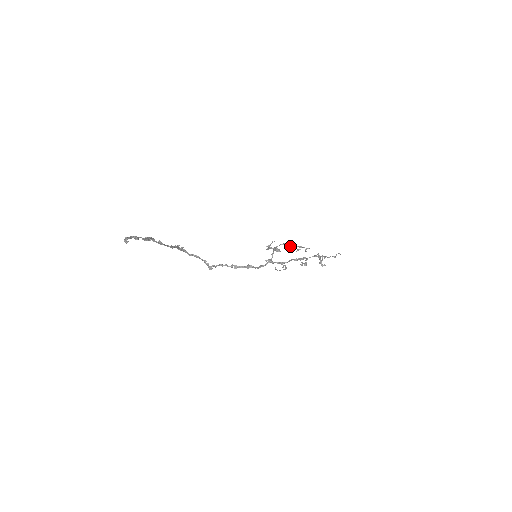
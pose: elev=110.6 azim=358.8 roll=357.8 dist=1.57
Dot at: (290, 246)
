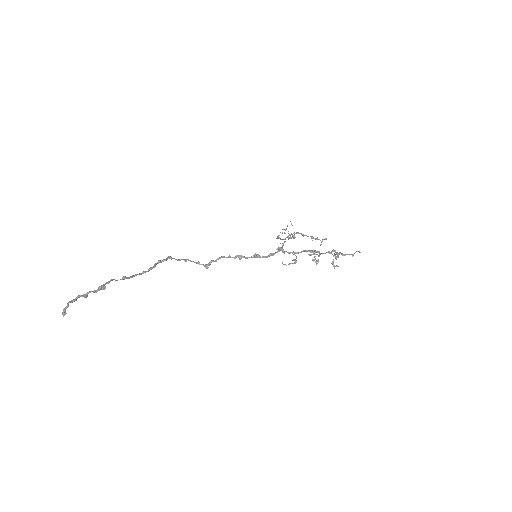
Dot at: occluded
